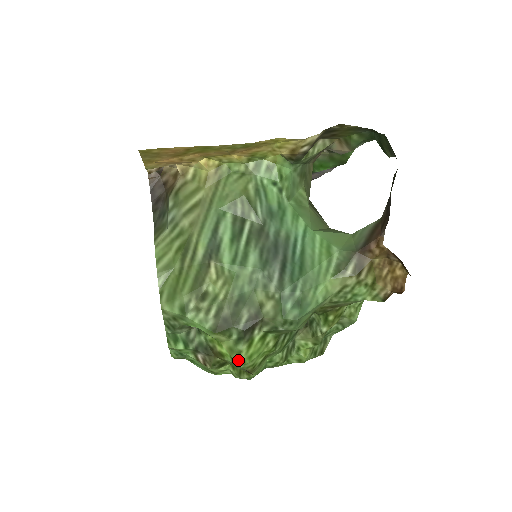
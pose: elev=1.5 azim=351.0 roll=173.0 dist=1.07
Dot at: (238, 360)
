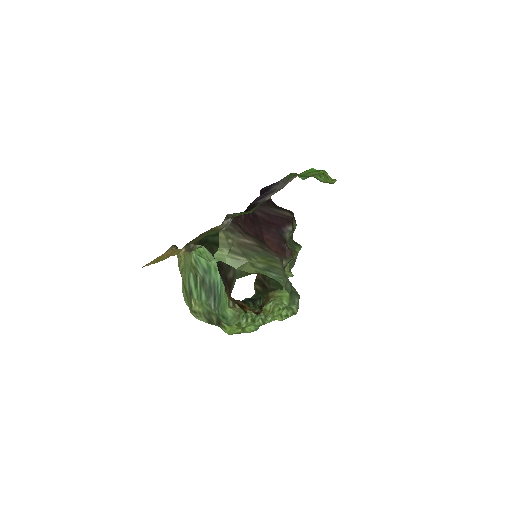
Dot at: occluded
